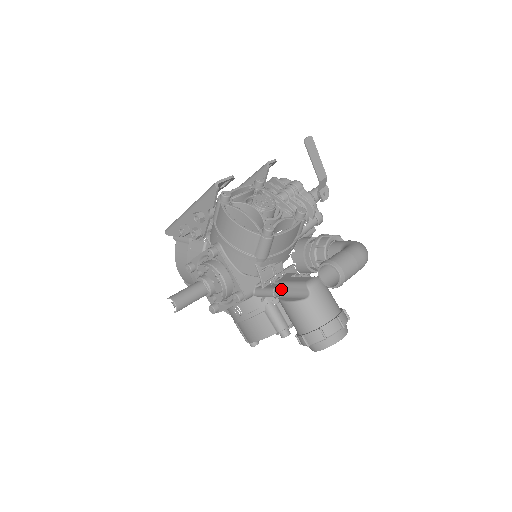
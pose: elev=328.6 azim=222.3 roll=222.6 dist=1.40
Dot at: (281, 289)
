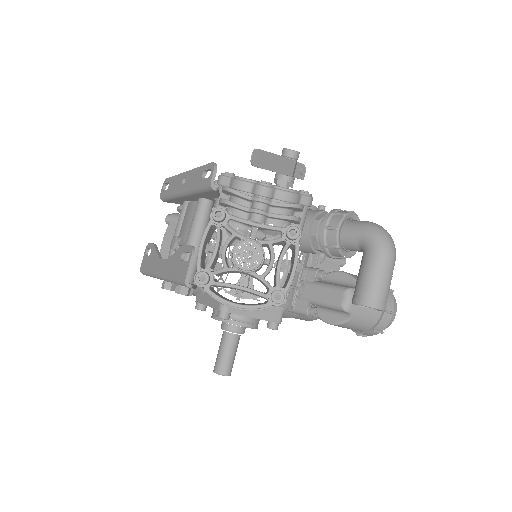
Dot at: (314, 310)
